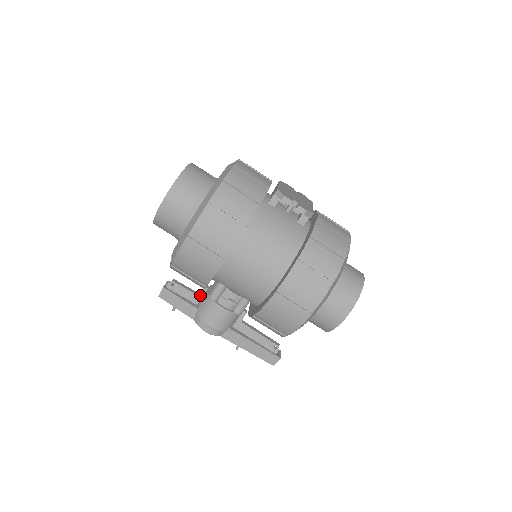
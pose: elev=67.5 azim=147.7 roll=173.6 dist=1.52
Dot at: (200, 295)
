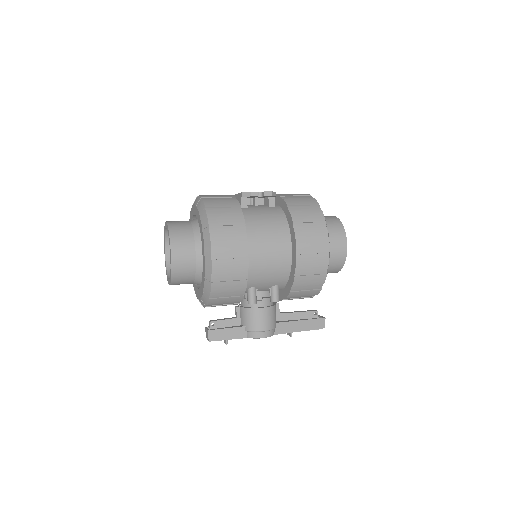
Dot at: (238, 316)
